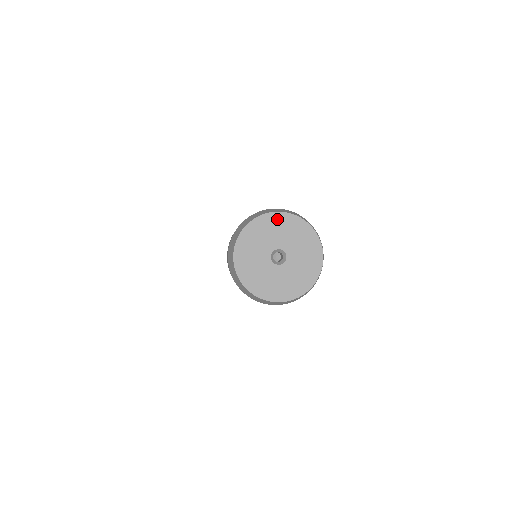
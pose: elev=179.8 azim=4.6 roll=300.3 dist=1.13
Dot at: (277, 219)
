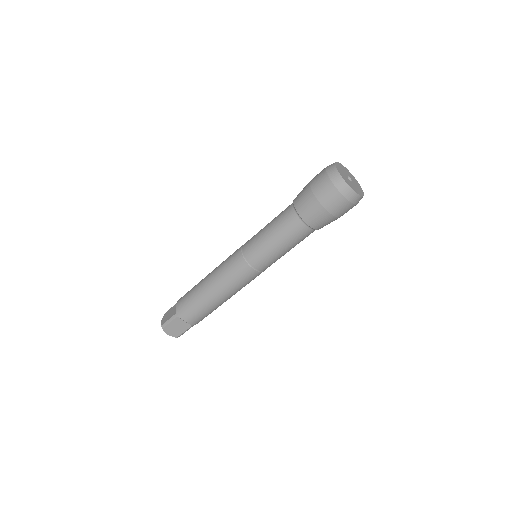
Dot at: (353, 177)
